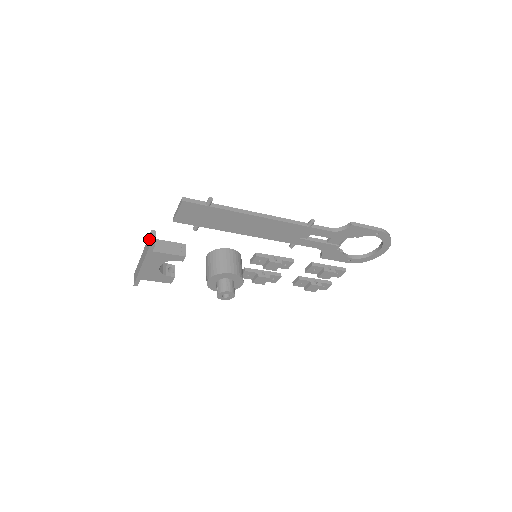
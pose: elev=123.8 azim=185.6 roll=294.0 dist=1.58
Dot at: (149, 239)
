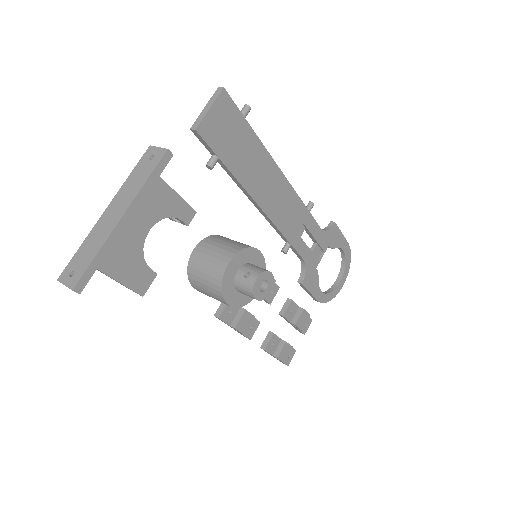
Dot at: (148, 157)
